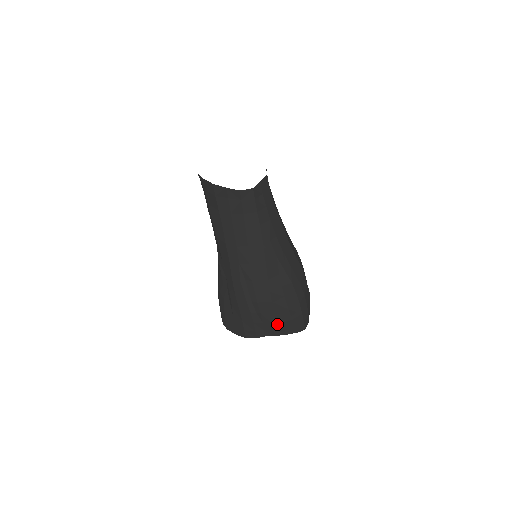
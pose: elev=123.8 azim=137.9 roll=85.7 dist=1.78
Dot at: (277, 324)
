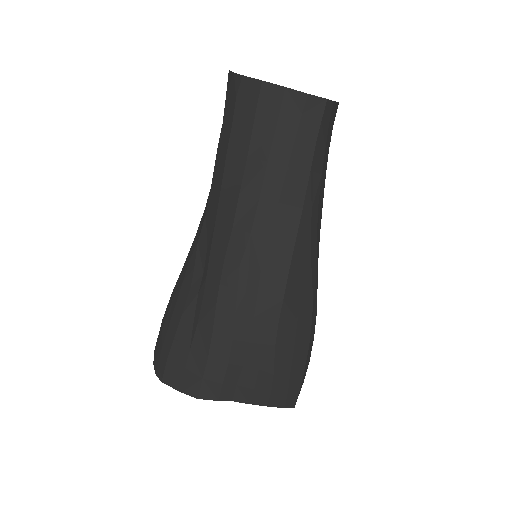
Dot at: (266, 375)
